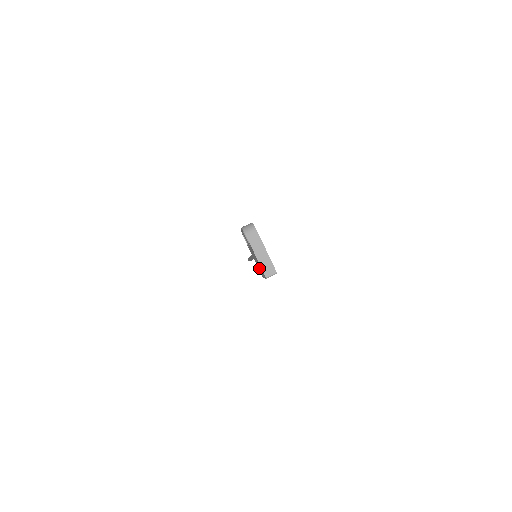
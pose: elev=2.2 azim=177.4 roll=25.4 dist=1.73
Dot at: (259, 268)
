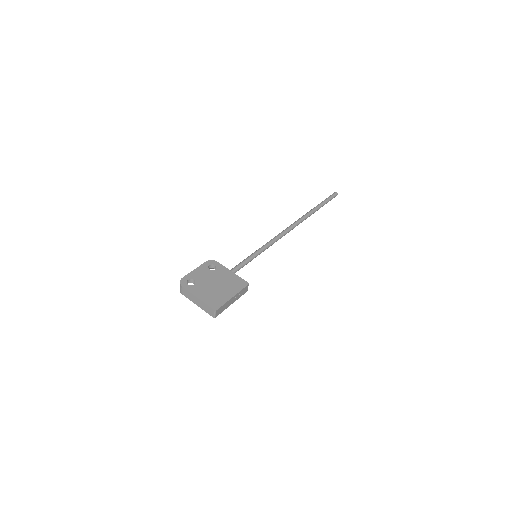
Dot at: occluded
